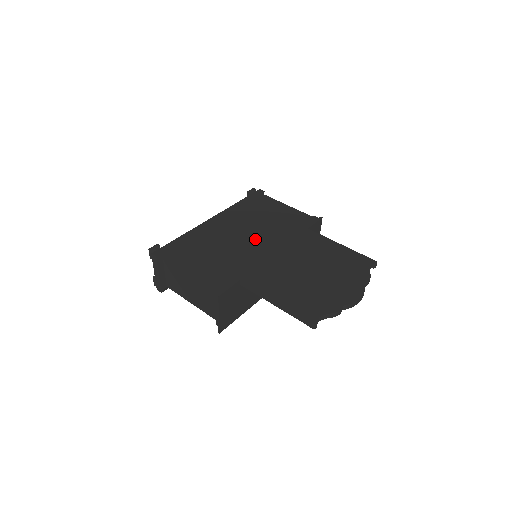
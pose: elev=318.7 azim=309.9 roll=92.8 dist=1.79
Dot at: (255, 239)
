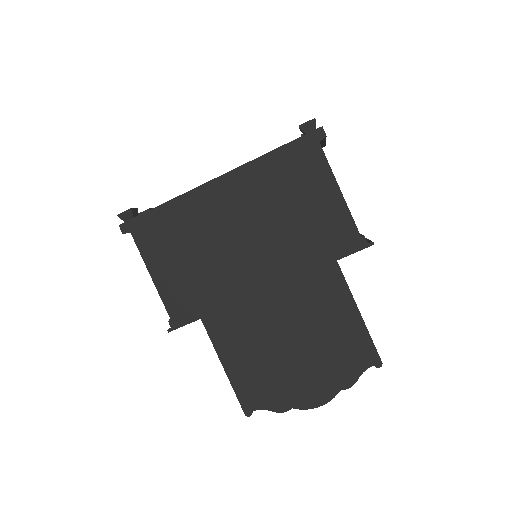
Dot at: (253, 252)
